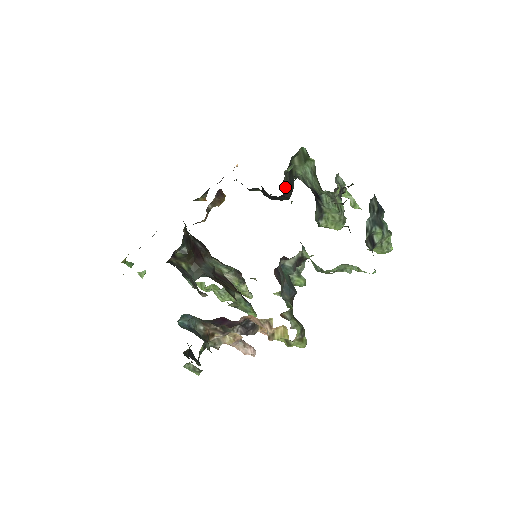
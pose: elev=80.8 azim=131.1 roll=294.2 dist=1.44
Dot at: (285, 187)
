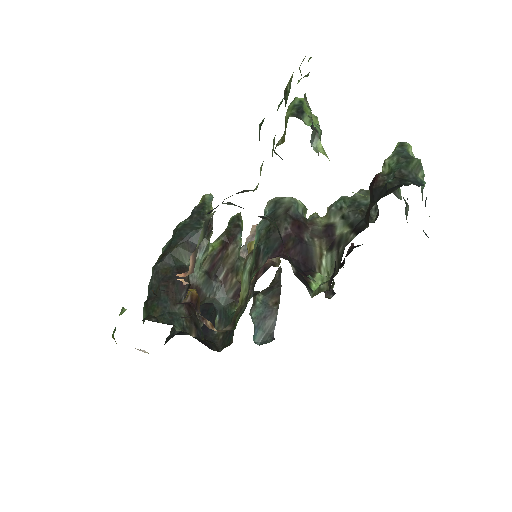
Dot at: (302, 277)
